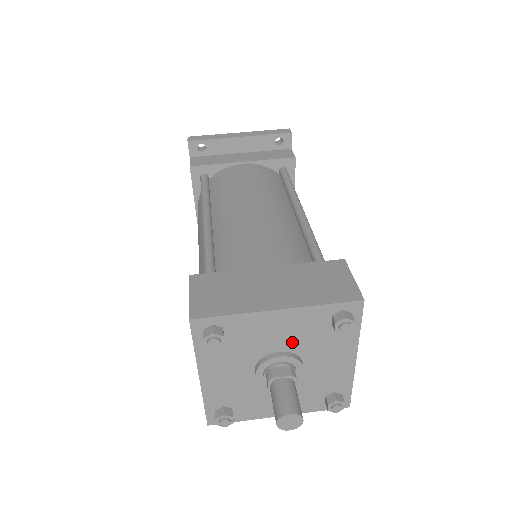
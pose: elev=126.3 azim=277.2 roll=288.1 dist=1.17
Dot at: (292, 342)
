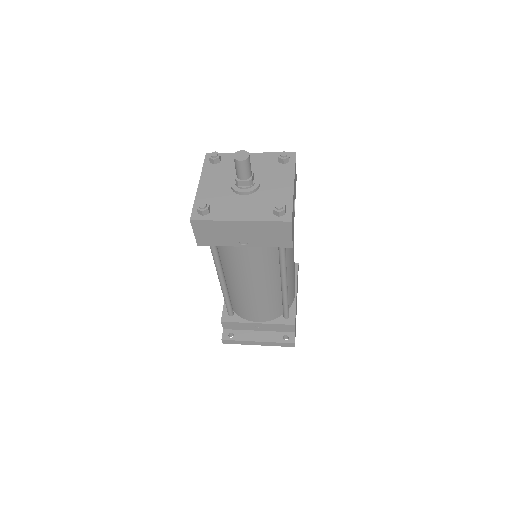
Dot at: (256, 170)
